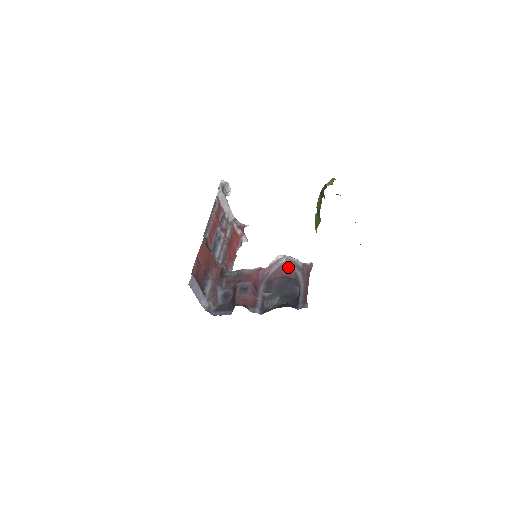
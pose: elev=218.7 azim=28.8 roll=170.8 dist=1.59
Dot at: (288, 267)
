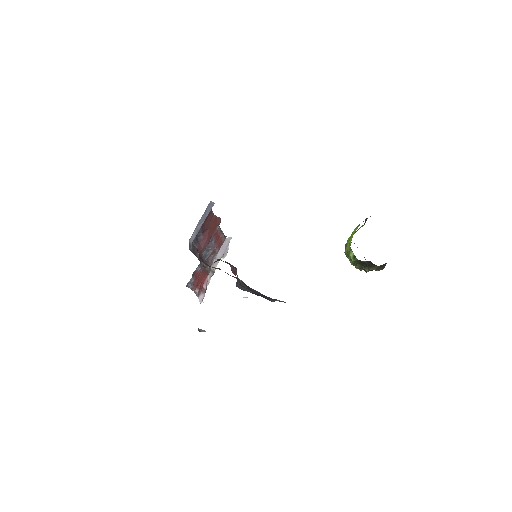
Dot at: occluded
